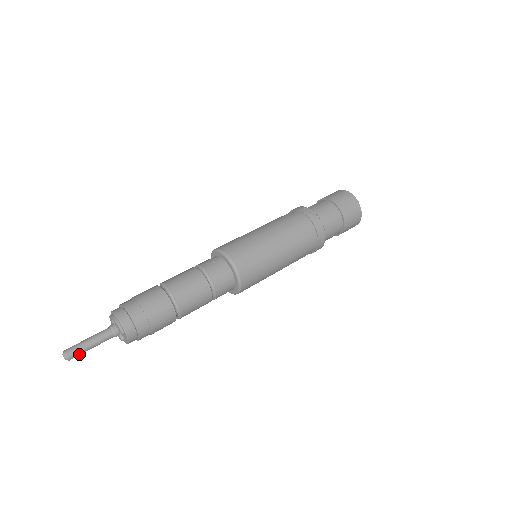
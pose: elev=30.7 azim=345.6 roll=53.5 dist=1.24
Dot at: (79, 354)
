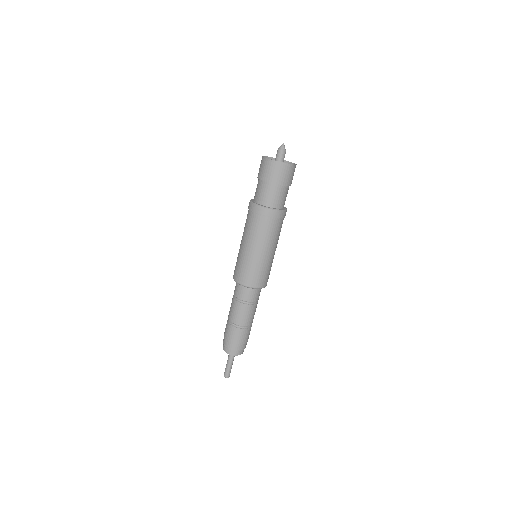
Dot at: (230, 372)
